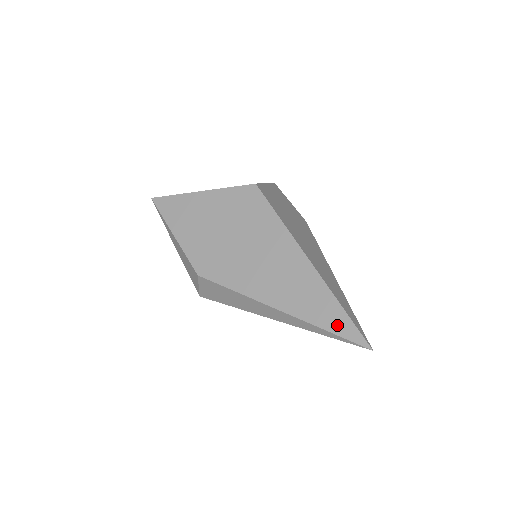
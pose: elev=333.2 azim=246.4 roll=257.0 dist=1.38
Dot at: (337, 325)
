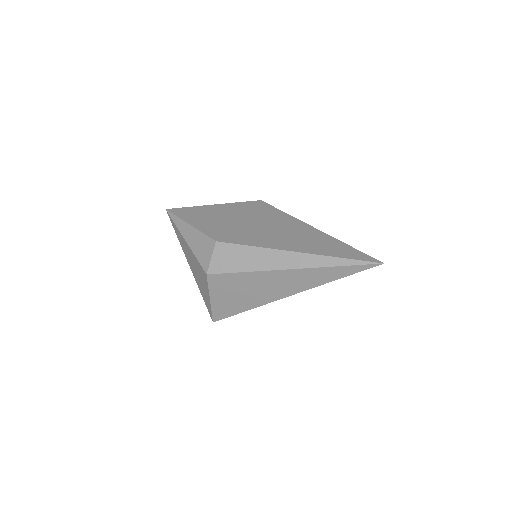
Dot at: (350, 254)
